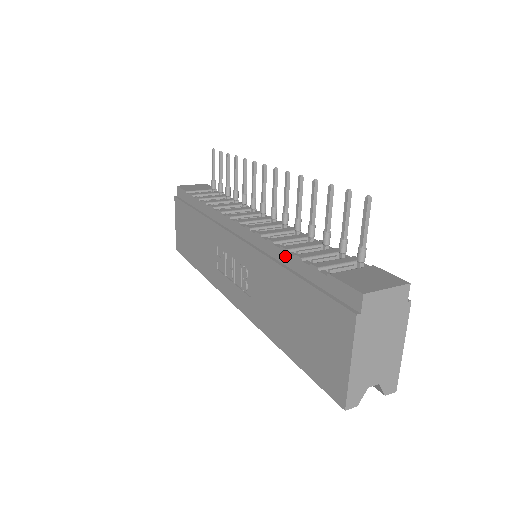
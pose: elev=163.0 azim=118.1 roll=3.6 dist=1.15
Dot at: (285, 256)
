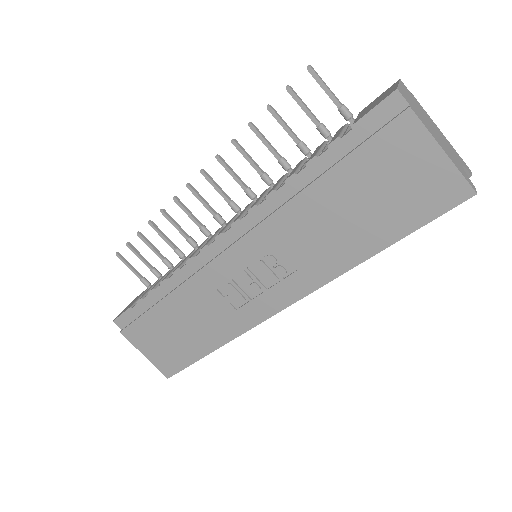
Dot at: (297, 180)
